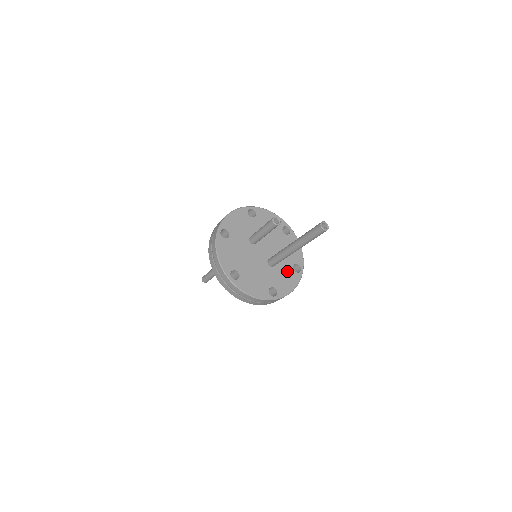
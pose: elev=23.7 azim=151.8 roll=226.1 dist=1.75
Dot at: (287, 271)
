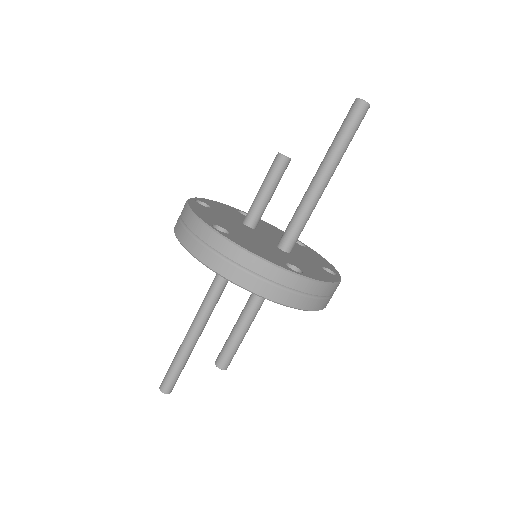
Dot at: (313, 266)
